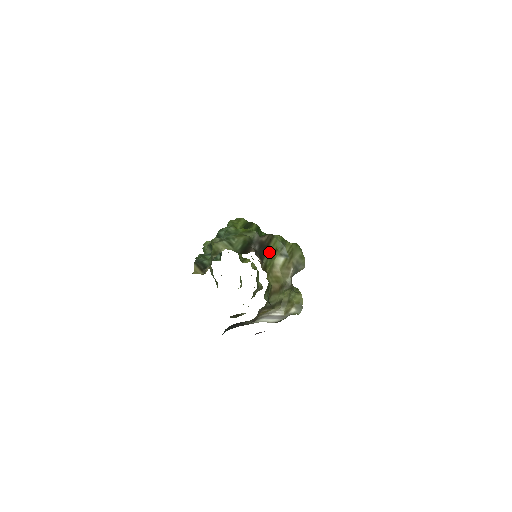
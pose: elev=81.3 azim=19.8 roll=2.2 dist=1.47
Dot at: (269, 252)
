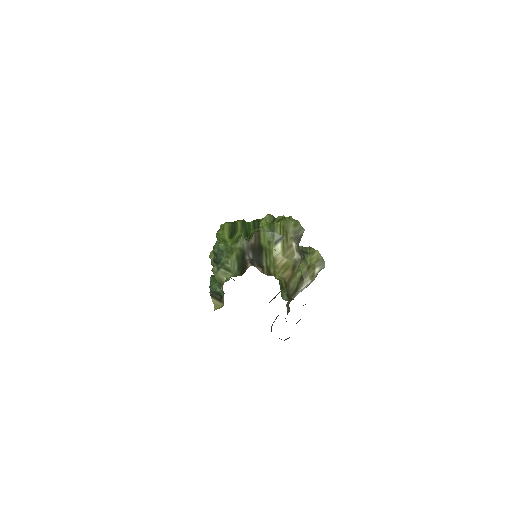
Dot at: (264, 251)
